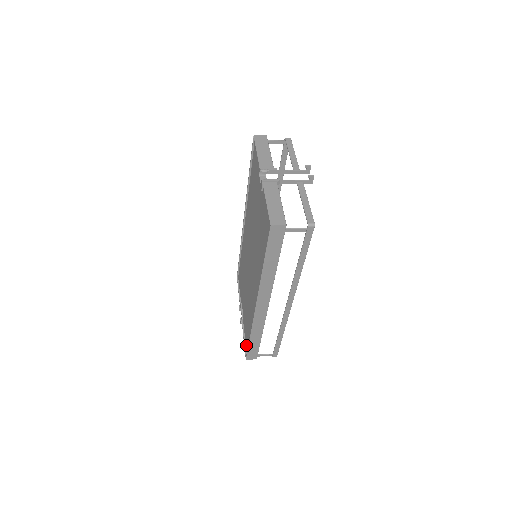
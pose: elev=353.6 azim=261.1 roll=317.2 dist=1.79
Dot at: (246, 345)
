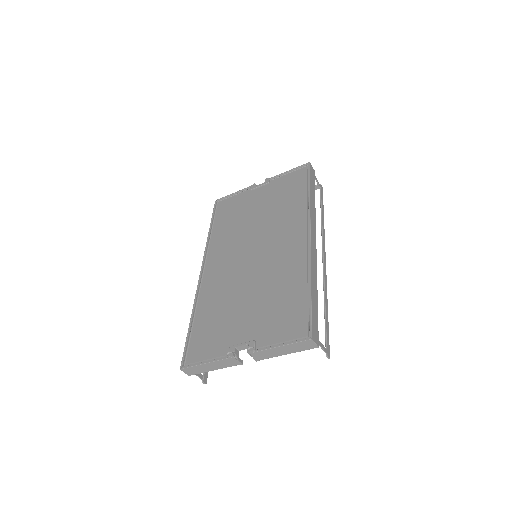
Dot at: (295, 332)
